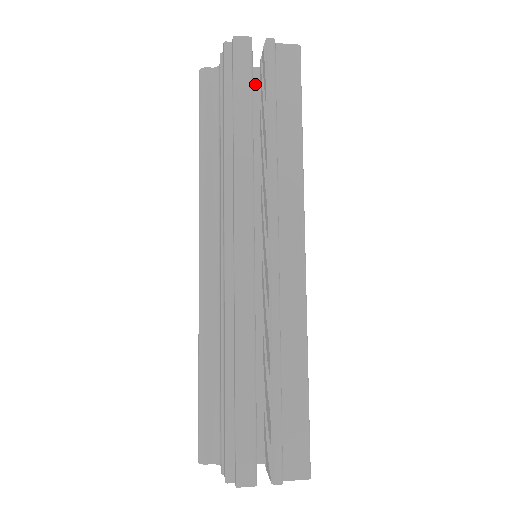
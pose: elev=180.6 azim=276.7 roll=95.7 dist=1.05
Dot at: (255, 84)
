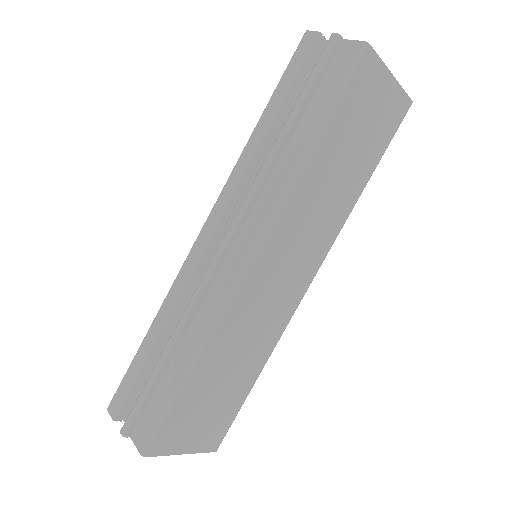
Dot at: occluded
